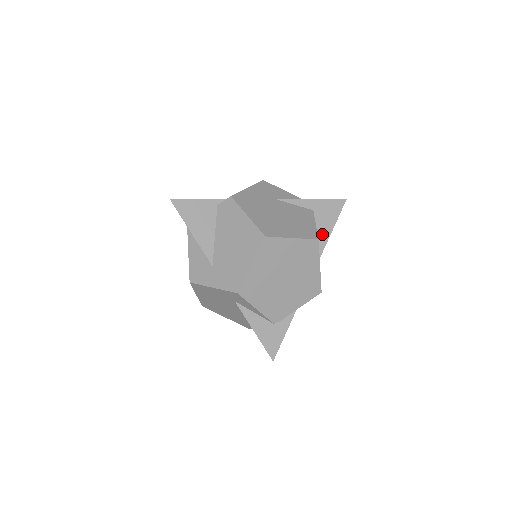
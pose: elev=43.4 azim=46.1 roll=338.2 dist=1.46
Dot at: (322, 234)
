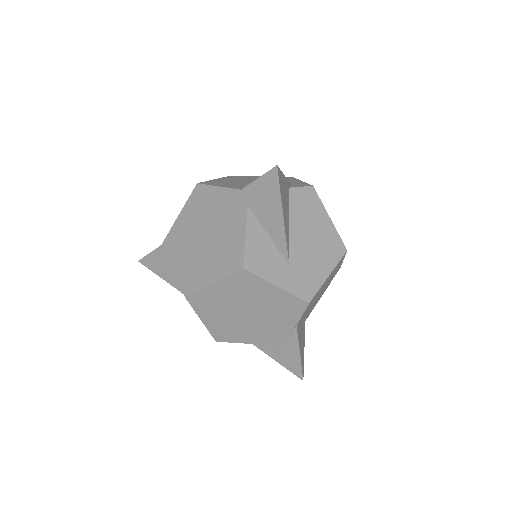
Dot at: (274, 229)
